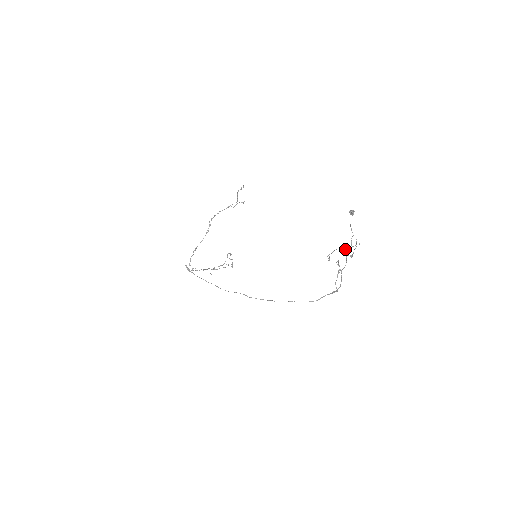
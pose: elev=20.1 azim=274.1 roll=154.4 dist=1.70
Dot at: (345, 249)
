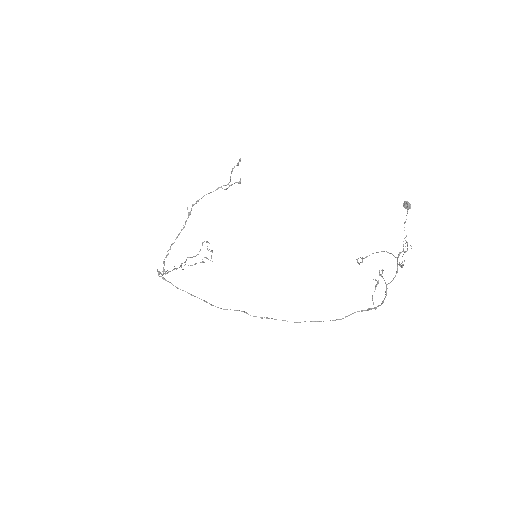
Dot at: (392, 254)
